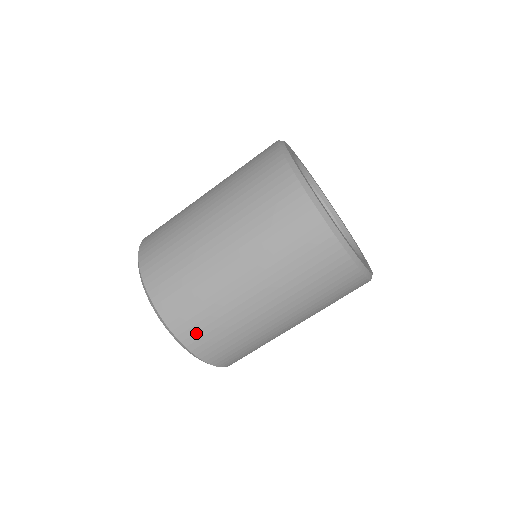
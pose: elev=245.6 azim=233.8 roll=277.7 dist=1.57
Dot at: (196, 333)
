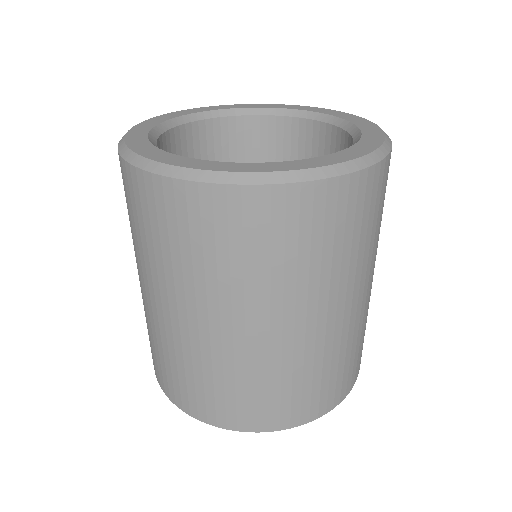
Dot at: (237, 412)
